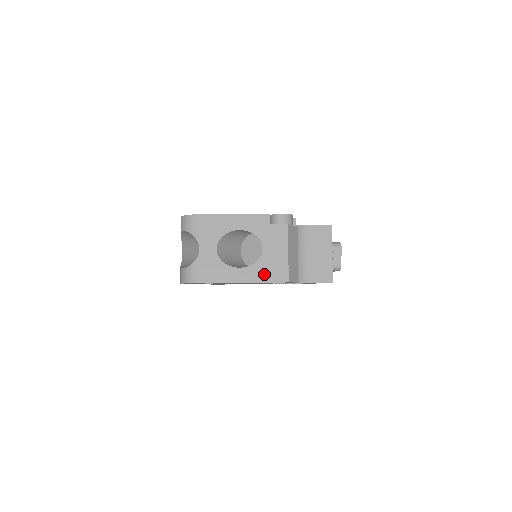
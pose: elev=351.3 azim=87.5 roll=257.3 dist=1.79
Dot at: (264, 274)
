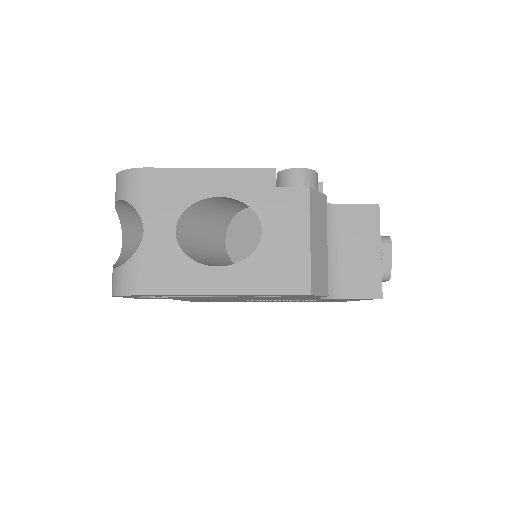
Dot at: (264, 279)
